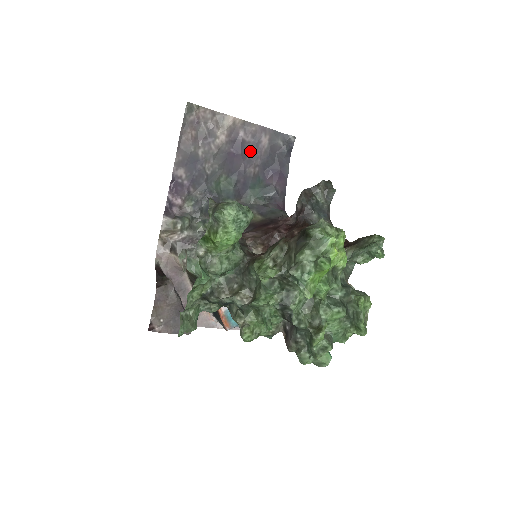
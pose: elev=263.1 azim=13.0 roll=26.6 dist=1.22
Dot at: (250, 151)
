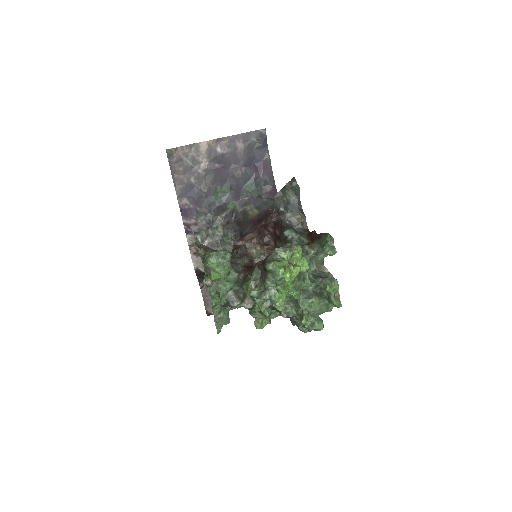
Dot at: (231, 159)
